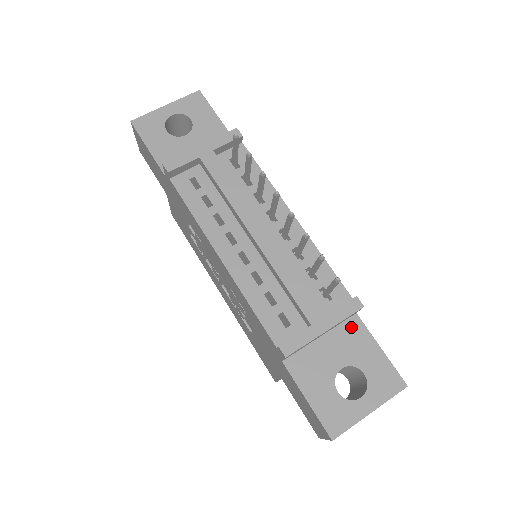
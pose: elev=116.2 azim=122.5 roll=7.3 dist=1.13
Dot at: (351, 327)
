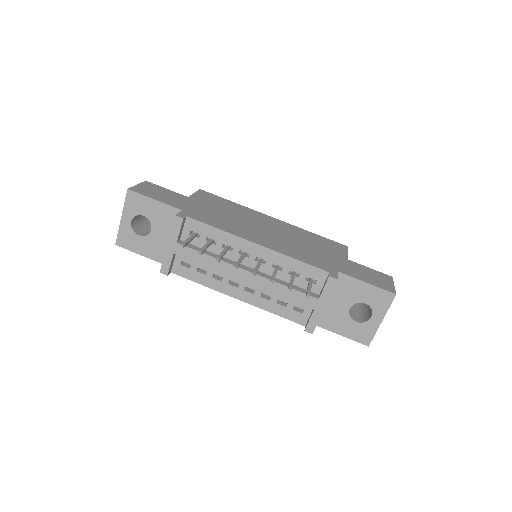
Dot at: (340, 282)
